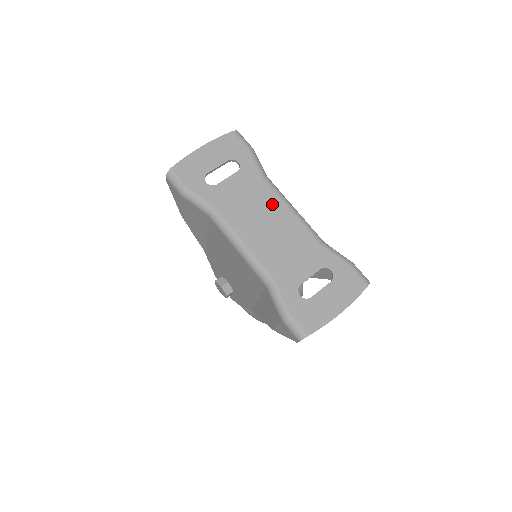
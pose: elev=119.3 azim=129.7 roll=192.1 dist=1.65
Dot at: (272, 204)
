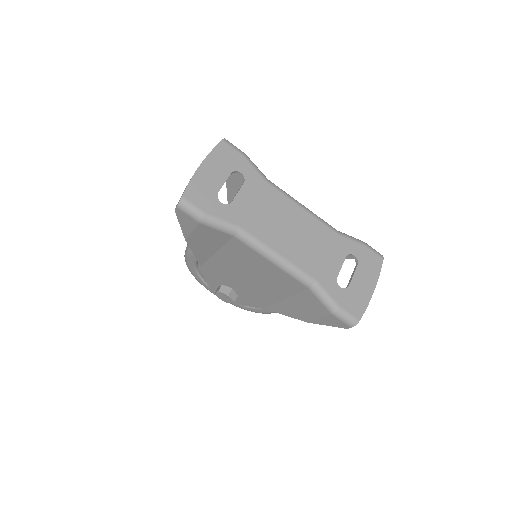
Dot at: (286, 208)
